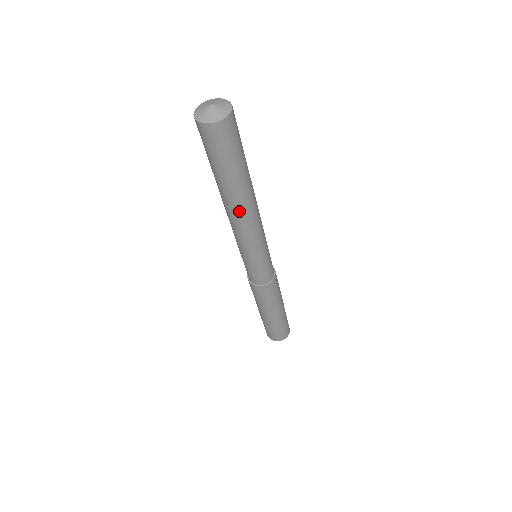
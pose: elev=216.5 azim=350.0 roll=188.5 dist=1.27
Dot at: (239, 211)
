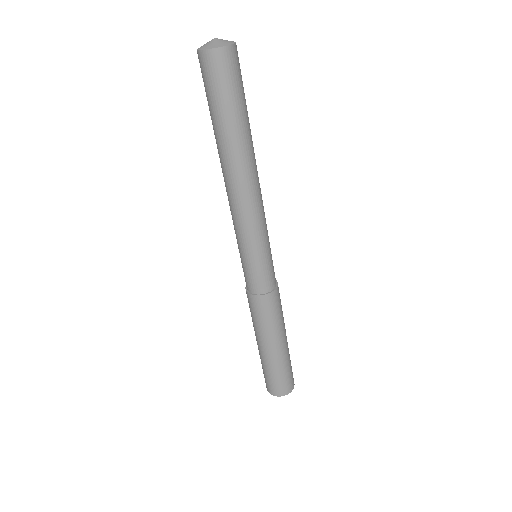
Dot at: (227, 174)
